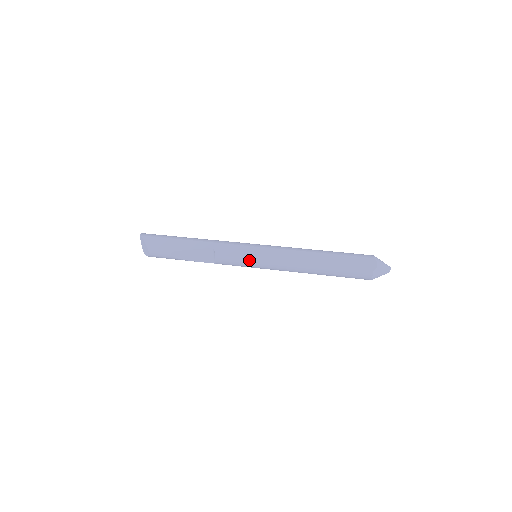
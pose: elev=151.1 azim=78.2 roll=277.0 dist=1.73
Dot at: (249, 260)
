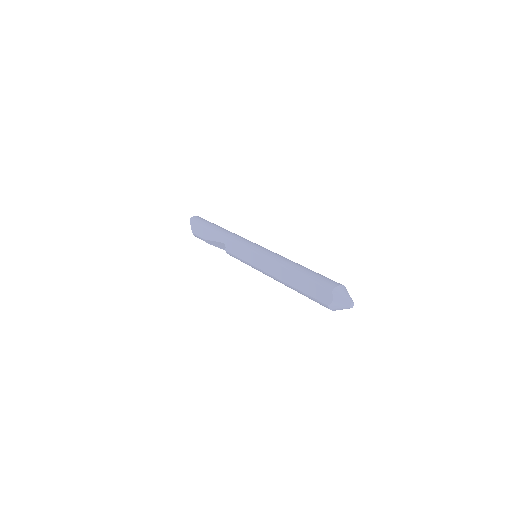
Dot at: (245, 262)
